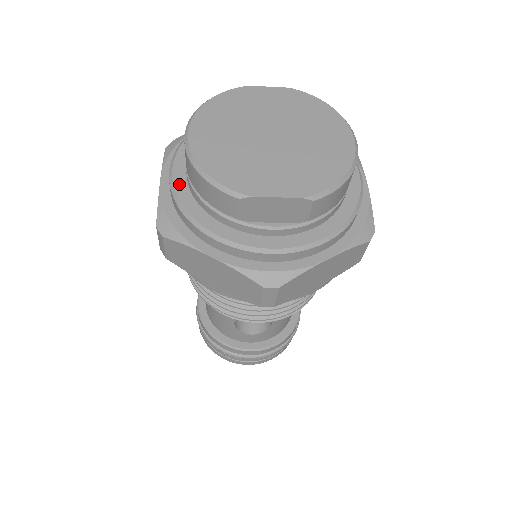
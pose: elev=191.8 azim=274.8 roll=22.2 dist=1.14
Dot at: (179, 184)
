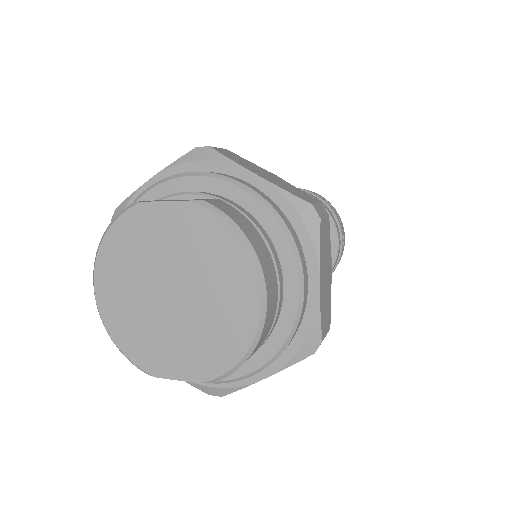
Dot at: occluded
